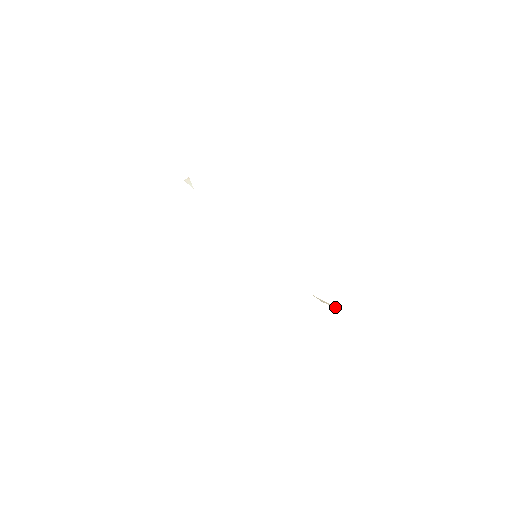
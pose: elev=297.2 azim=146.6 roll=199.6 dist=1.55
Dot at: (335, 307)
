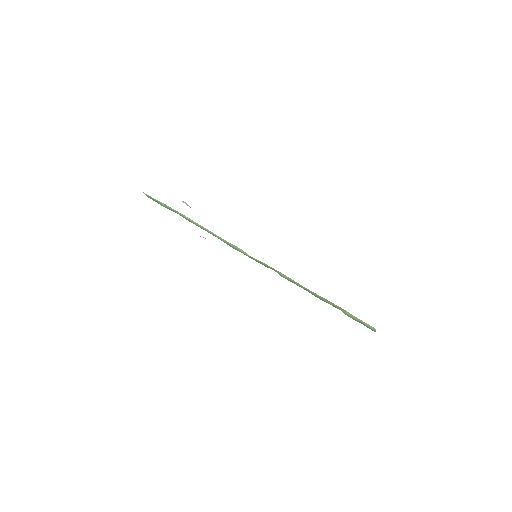
Dot at: occluded
